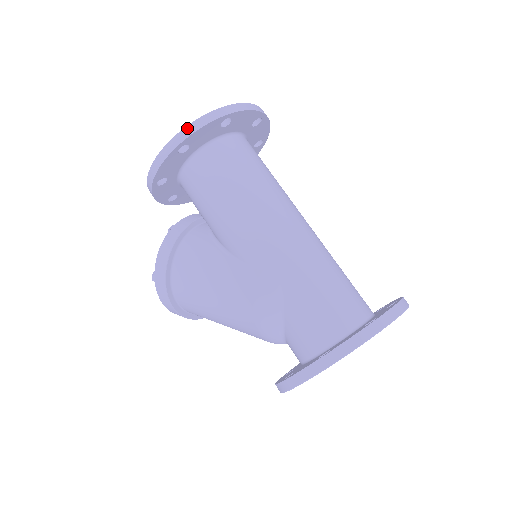
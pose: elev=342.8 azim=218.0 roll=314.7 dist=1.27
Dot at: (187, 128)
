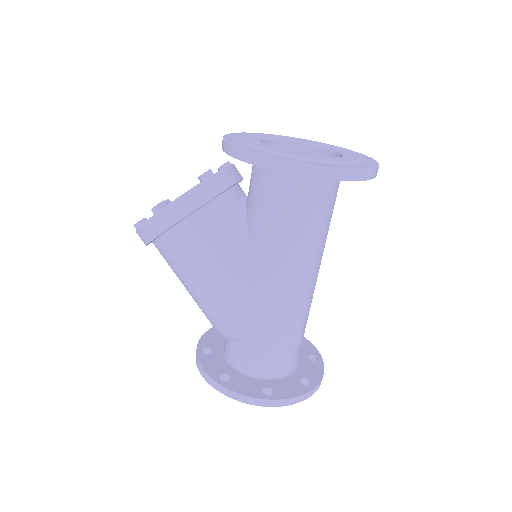
Dot at: (339, 171)
